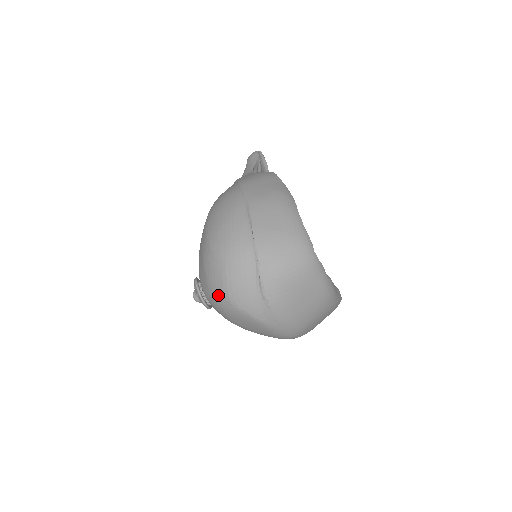
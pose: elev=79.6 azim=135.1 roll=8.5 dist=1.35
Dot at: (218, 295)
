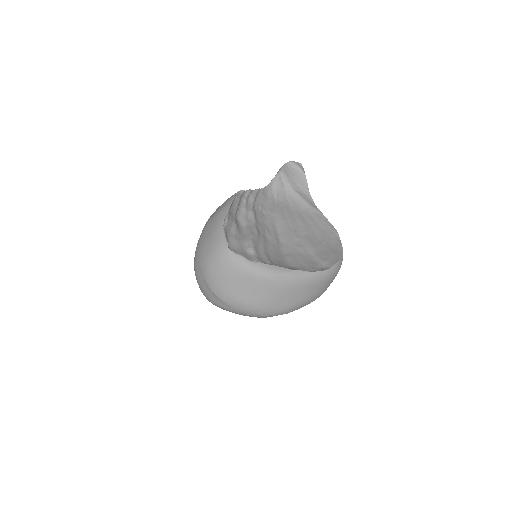
Dot at: occluded
